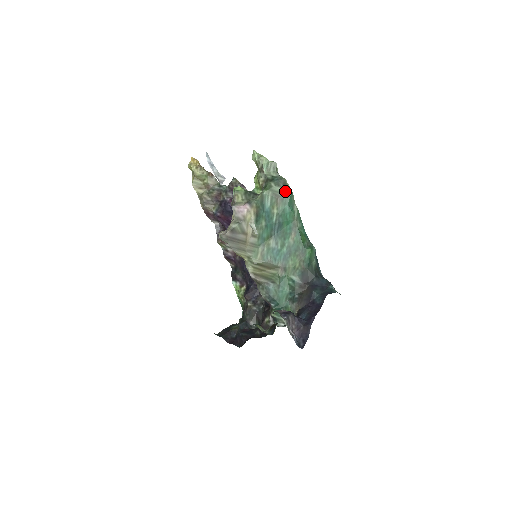
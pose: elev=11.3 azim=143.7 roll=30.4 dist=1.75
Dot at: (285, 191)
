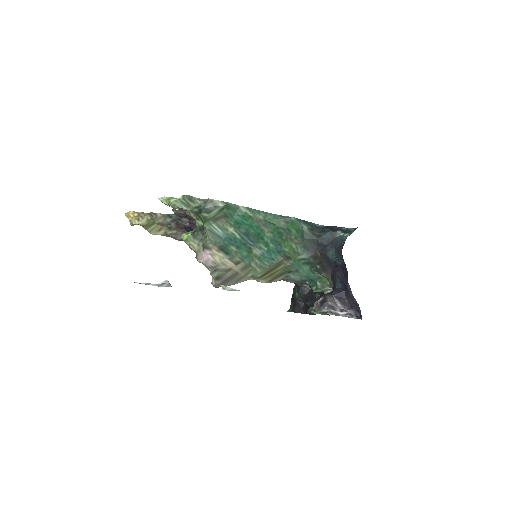
Dot at: (220, 209)
